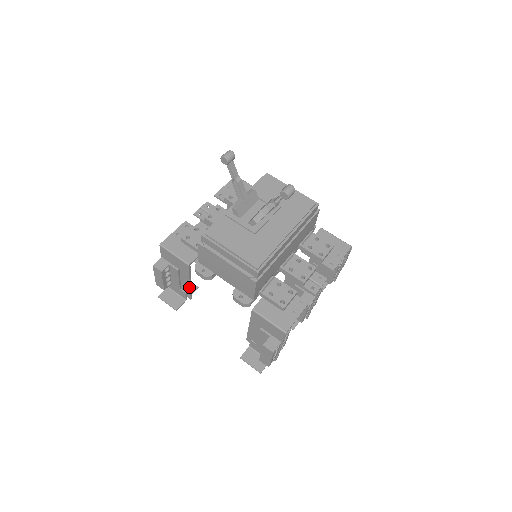
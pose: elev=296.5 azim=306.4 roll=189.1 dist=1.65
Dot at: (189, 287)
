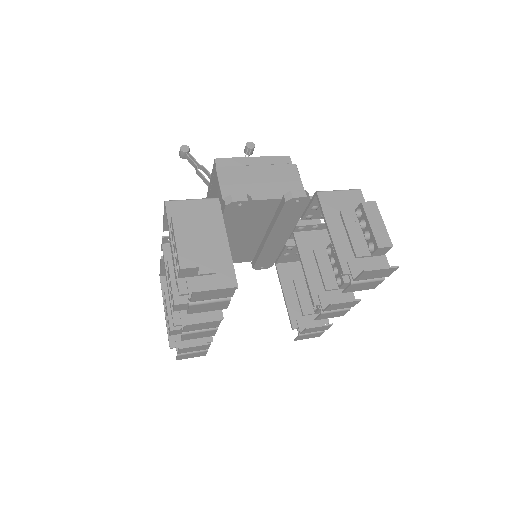
Dot at: (228, 251)
